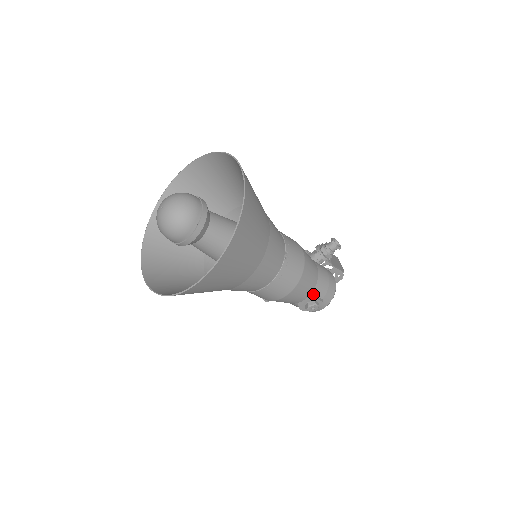
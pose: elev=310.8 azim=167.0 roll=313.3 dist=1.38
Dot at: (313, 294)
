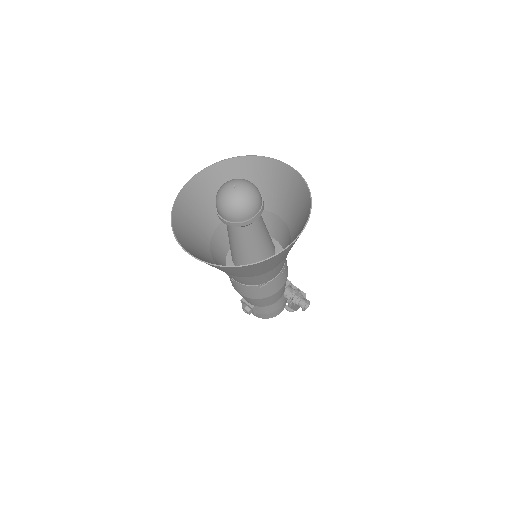
Dot at: (255, 307)
